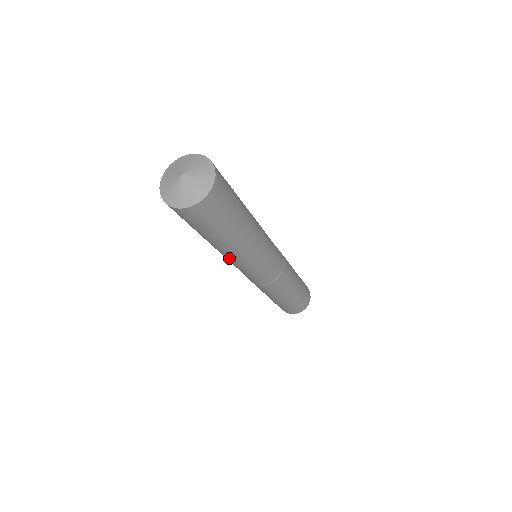
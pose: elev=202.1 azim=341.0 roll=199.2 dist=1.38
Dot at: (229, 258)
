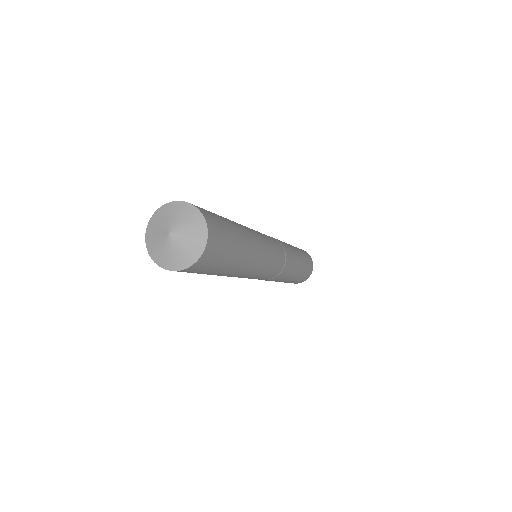
Dot at: occluded
